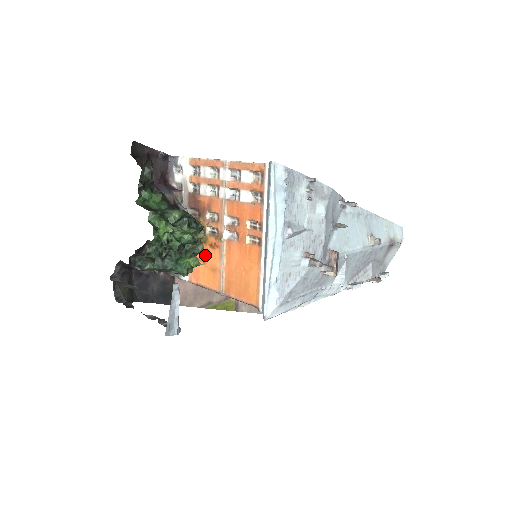
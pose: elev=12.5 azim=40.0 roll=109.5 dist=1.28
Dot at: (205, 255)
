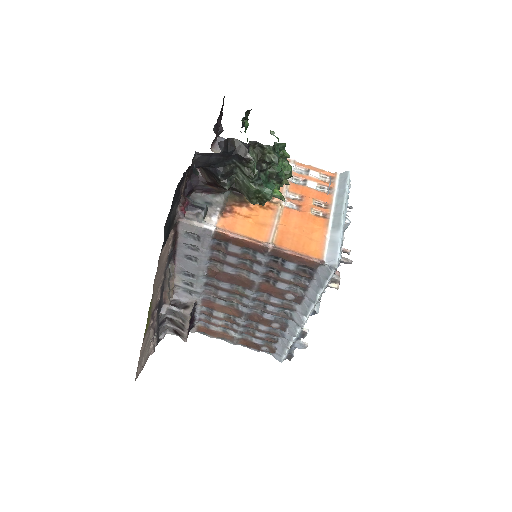
Dot at: (250, 212)
